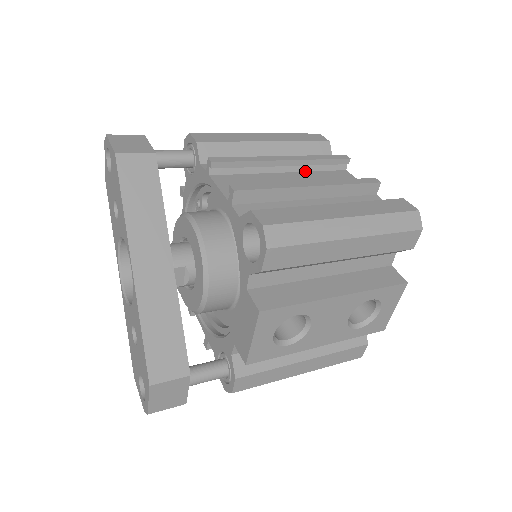
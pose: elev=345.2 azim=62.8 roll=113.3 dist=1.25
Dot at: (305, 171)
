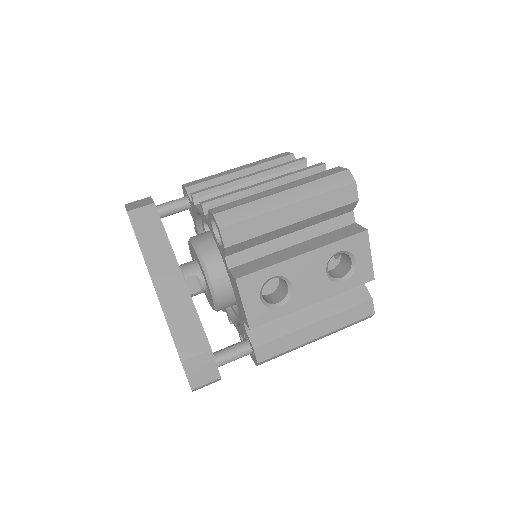
Dot at: occluded
